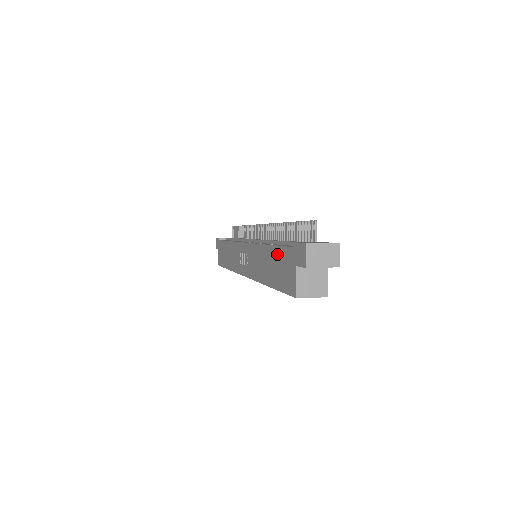
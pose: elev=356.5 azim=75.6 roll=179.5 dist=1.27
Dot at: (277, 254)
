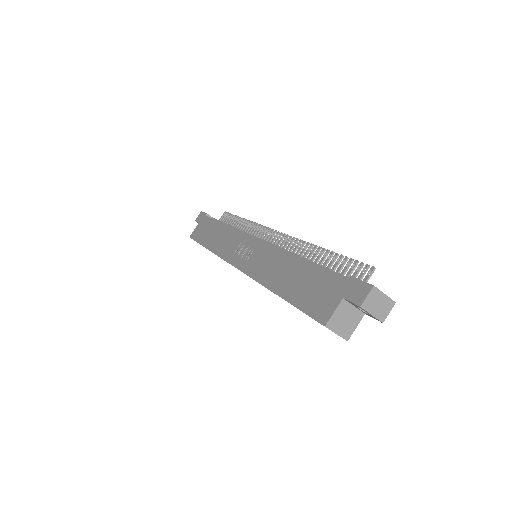
Dot at: (313, 273)
